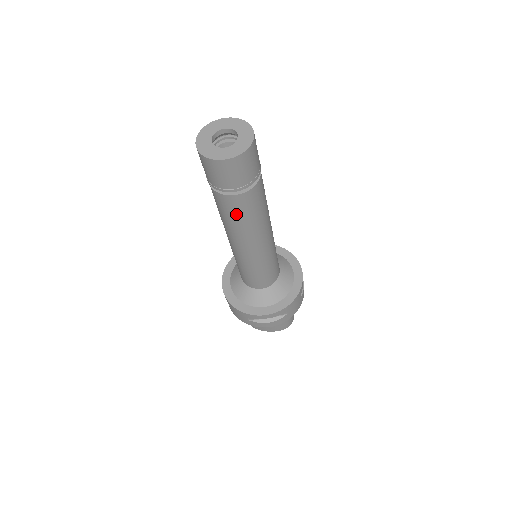
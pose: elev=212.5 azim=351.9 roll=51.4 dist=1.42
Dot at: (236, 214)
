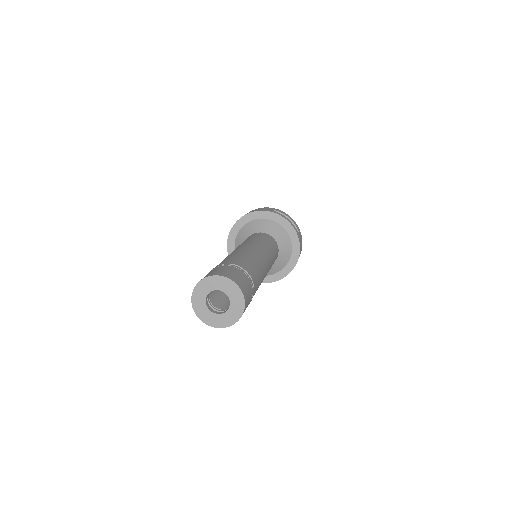
Dot at: occluded
